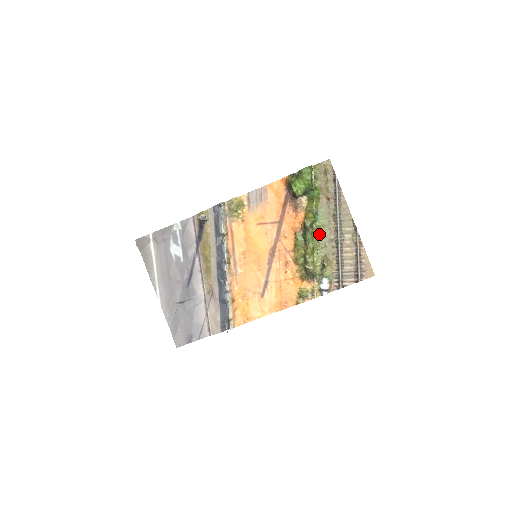
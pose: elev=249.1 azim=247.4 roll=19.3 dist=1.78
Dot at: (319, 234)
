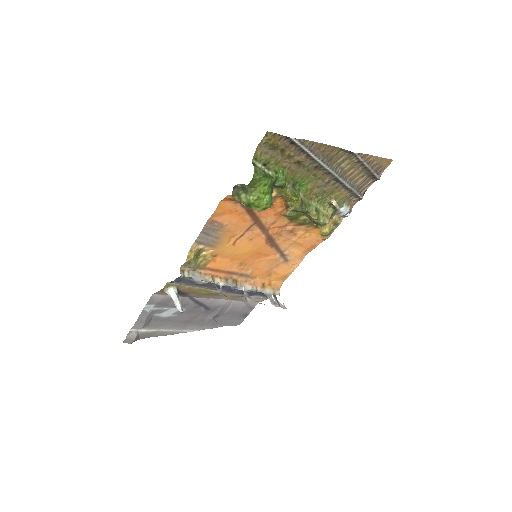
Dot at: (311, 193)
